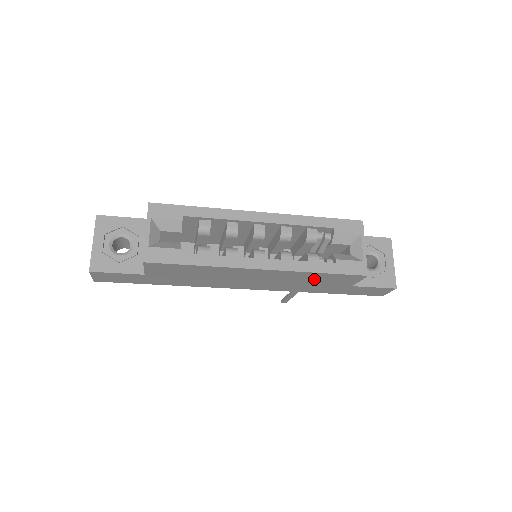
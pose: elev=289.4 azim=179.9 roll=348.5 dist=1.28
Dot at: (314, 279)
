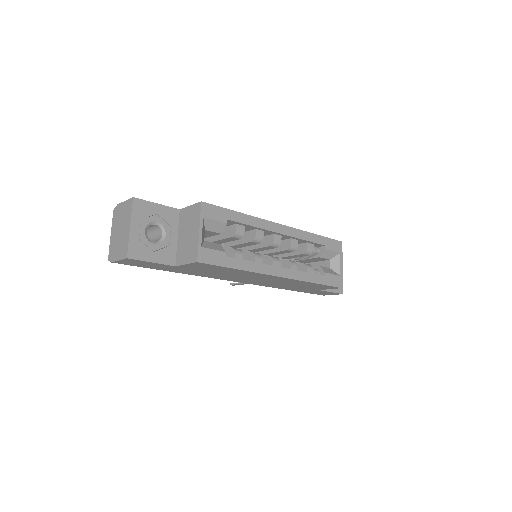
Dot at: (302, 285)
